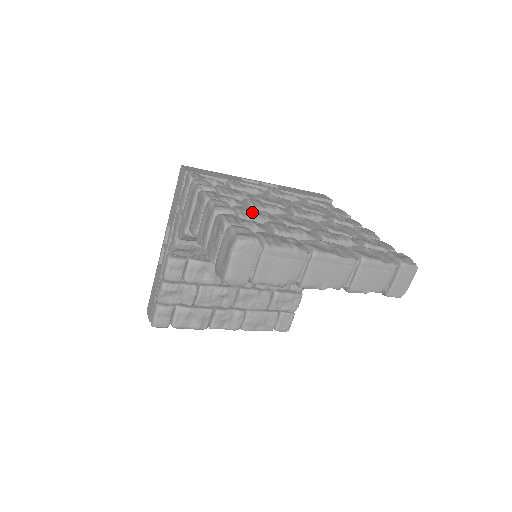
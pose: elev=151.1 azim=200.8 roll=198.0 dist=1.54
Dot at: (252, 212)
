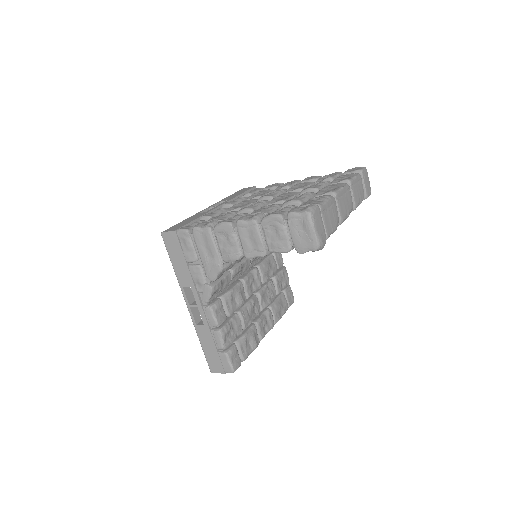
Dot at: (264, 209)
